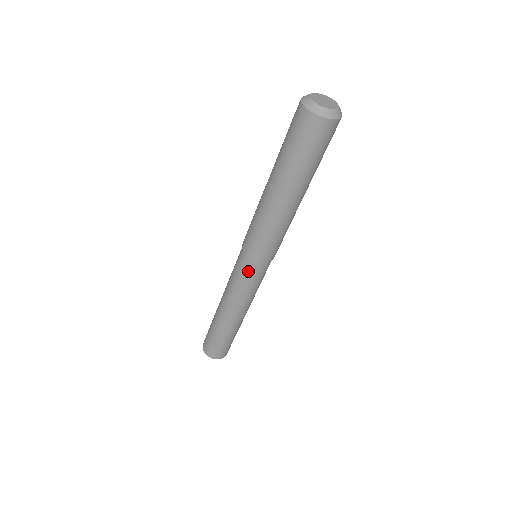
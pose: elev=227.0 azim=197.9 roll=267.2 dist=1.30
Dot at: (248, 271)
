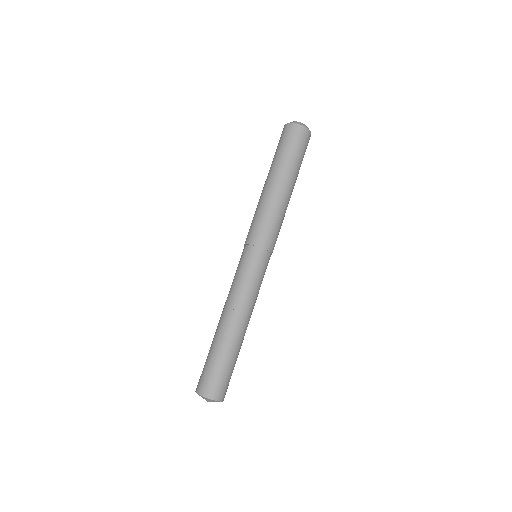
Dot at: (257, 262)
